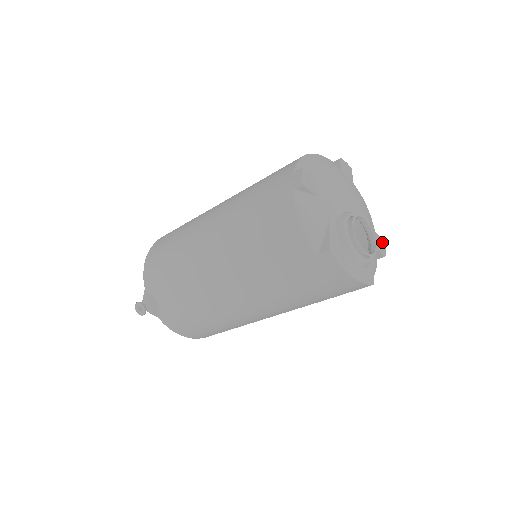
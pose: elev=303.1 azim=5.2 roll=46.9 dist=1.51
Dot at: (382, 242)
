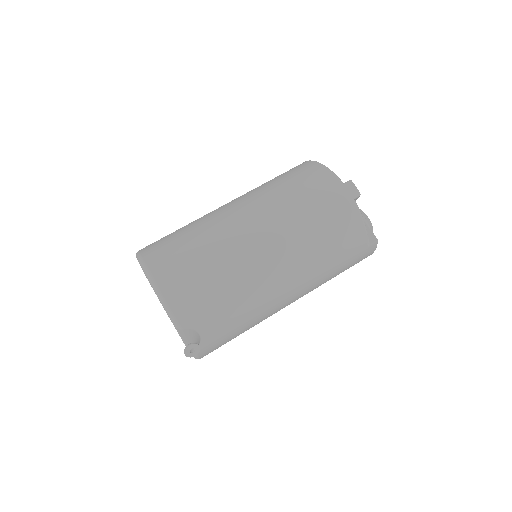
Dot at: occluded
